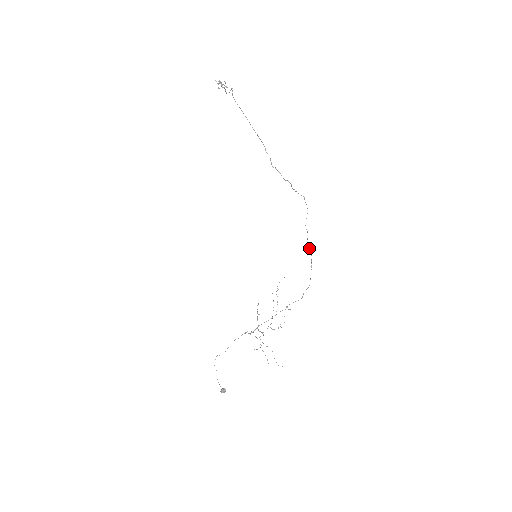
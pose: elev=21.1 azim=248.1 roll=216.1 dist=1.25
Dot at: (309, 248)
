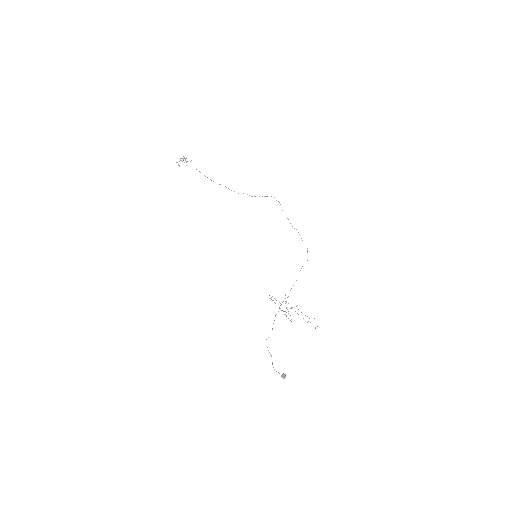
Dot at: occluded
